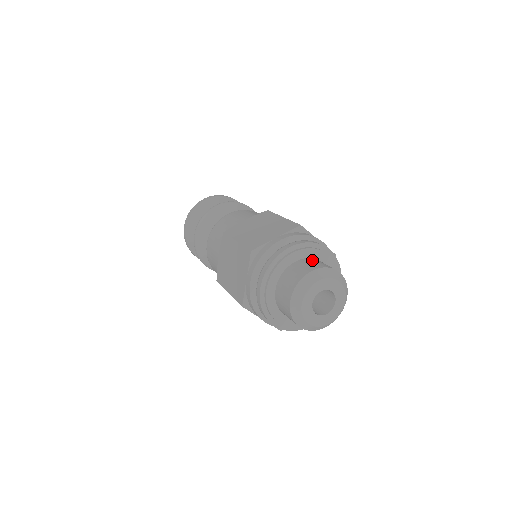
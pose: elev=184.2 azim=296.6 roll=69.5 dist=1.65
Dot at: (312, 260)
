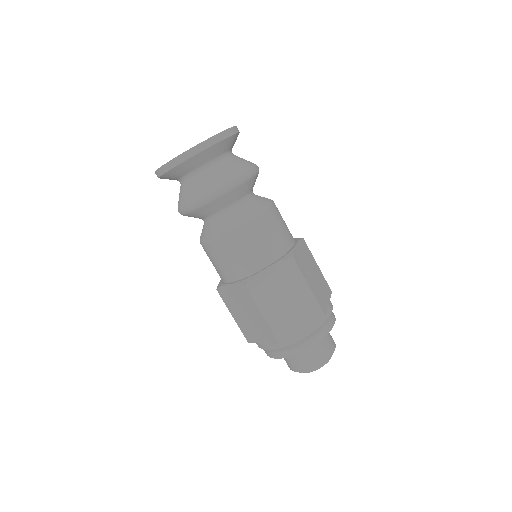
Dot at: (321, 342)
